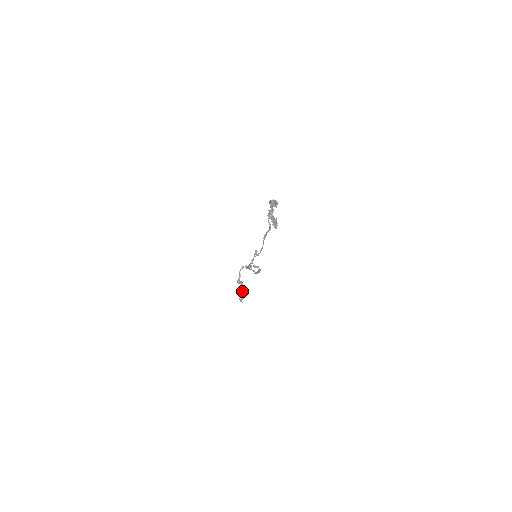
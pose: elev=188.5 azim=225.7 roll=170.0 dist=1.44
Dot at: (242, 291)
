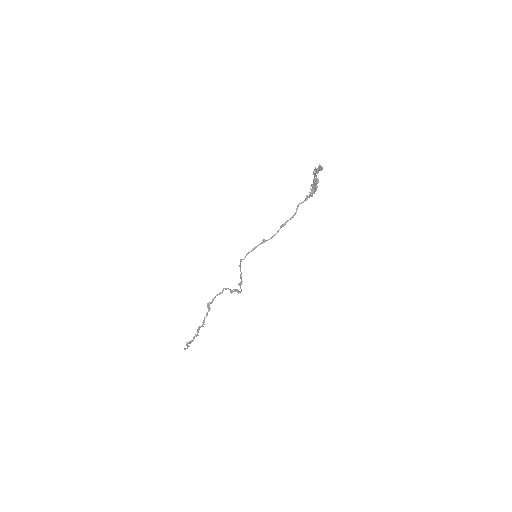
Dot at: (204, 318)
